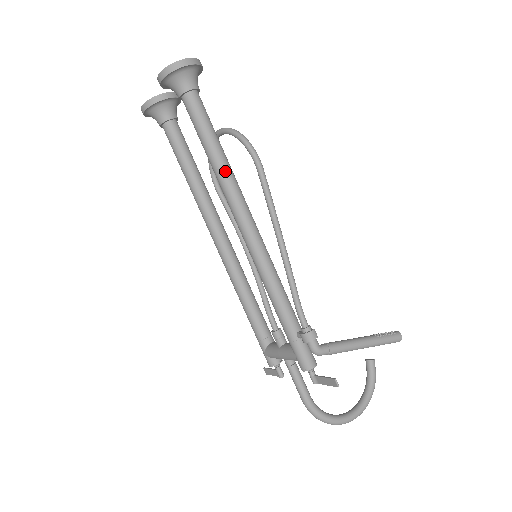
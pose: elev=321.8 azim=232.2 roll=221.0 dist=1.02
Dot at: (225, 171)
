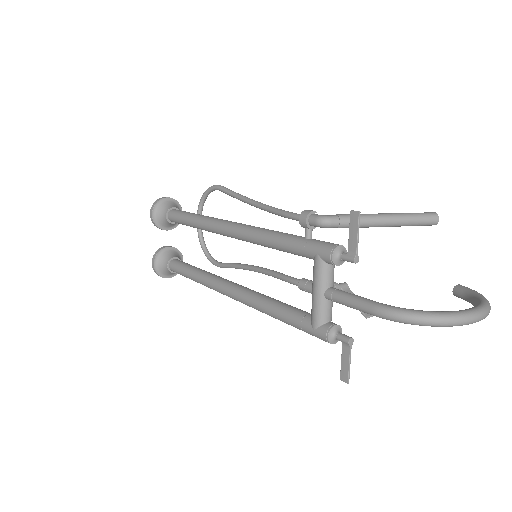
Dot at: (203, 216)
